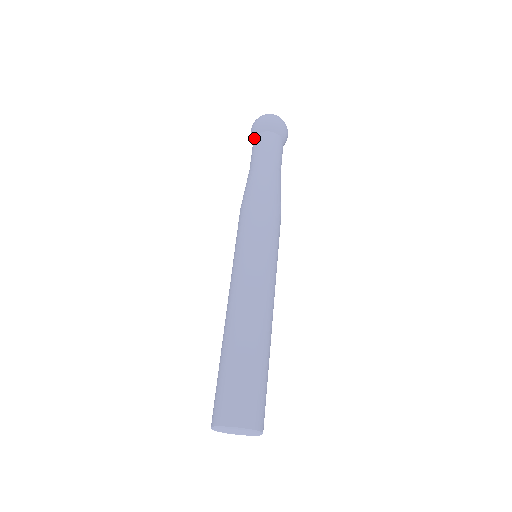
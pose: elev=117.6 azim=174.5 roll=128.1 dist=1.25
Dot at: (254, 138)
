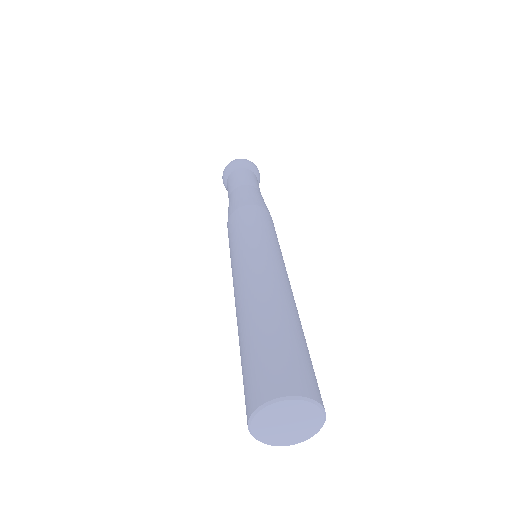
Dot at: (233, 172)
